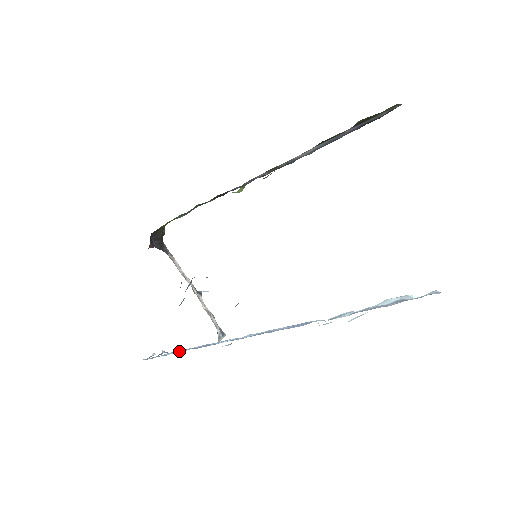
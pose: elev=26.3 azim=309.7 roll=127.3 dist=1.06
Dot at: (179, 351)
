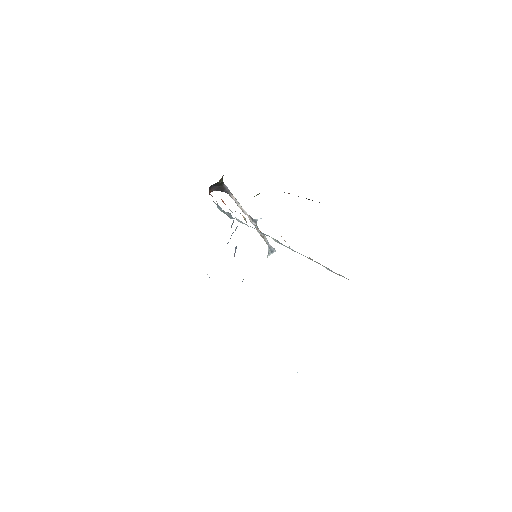
Dot at: occluded
